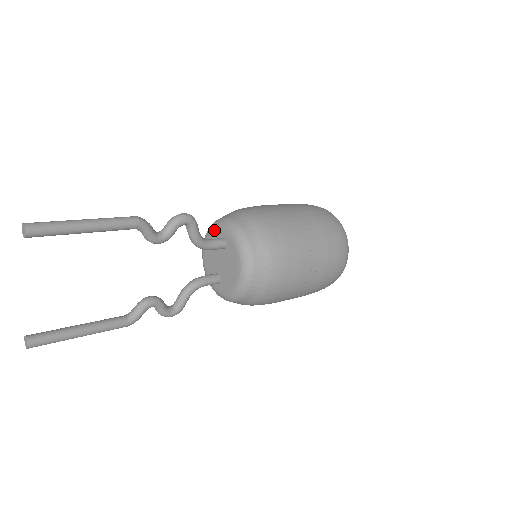
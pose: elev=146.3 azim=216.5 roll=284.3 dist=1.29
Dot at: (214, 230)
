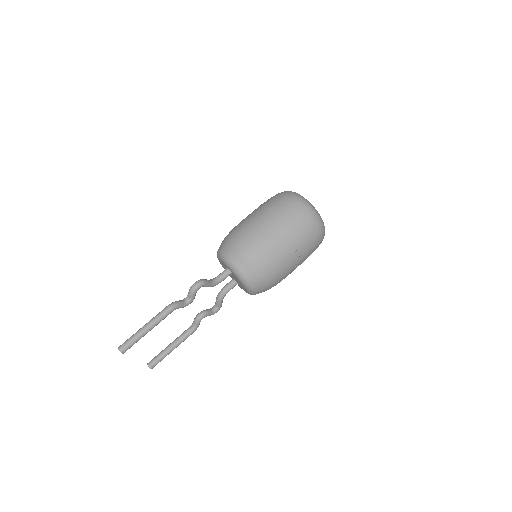
Dot at: (220, 260)
